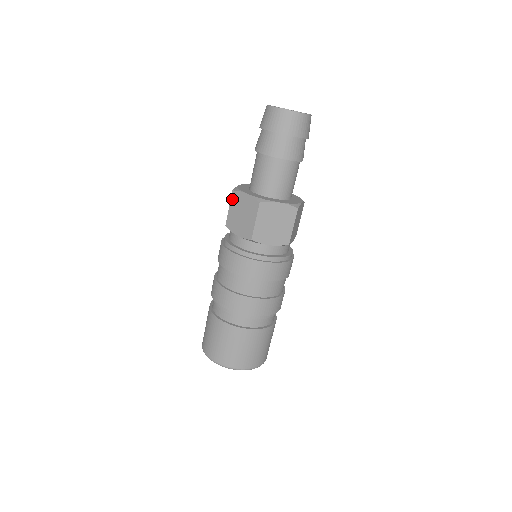
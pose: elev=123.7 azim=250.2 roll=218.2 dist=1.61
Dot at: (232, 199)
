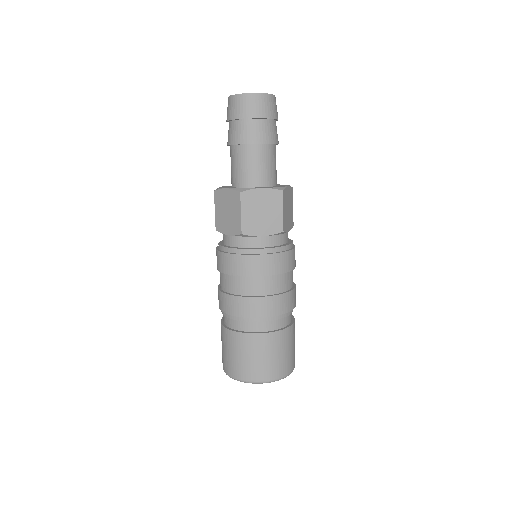
Dot at: occluded
